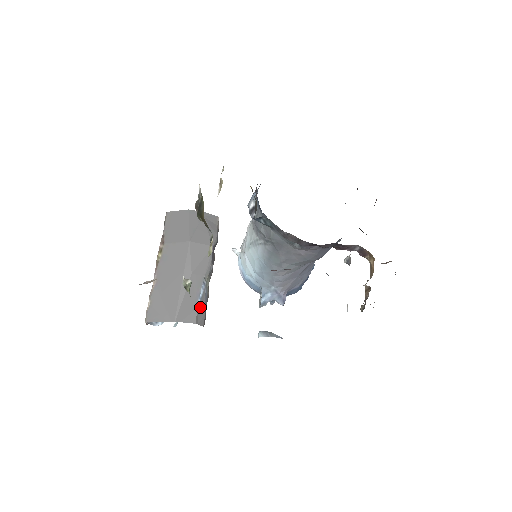
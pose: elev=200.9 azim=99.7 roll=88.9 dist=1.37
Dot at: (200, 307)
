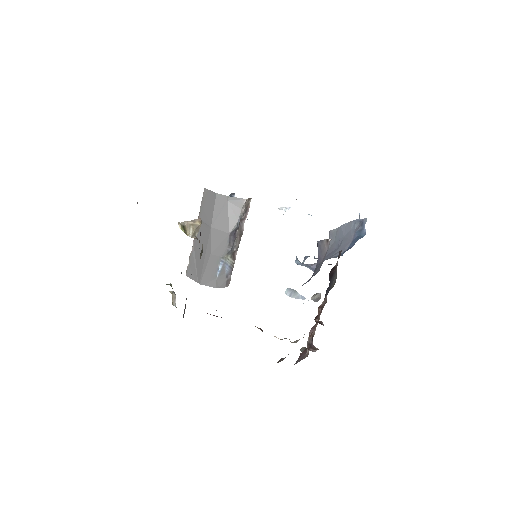
Dot at: (220, 276)
